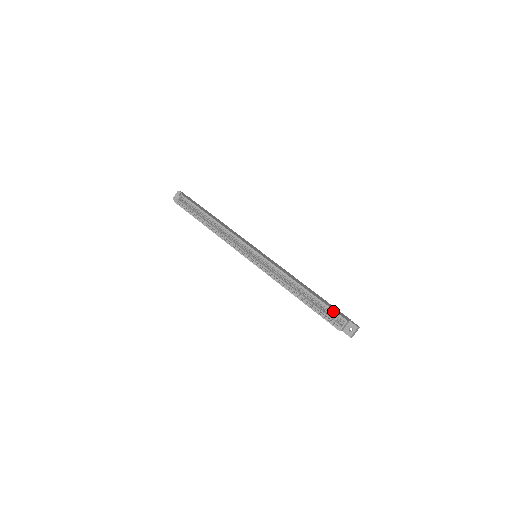
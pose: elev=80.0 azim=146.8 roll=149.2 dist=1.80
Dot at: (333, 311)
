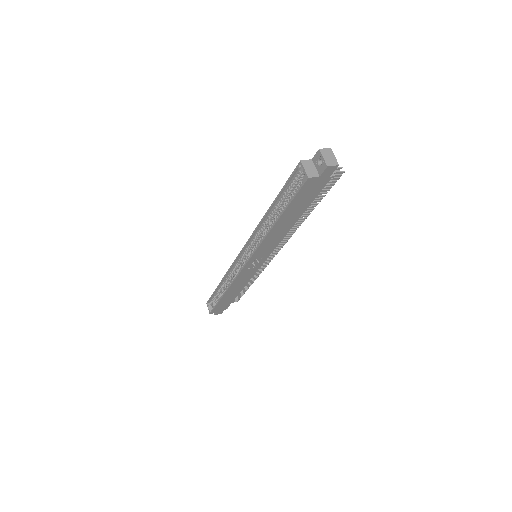
Dot at: (290, 178)
